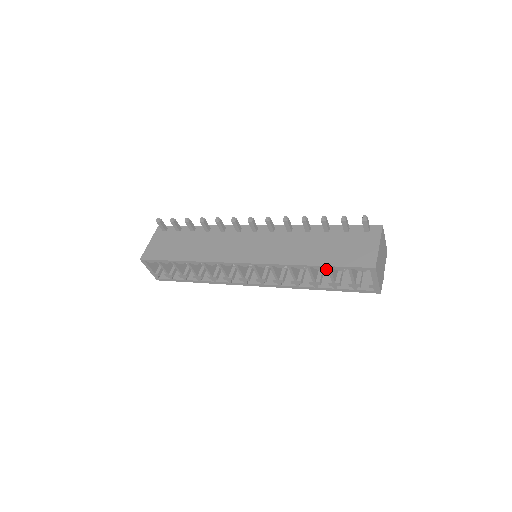
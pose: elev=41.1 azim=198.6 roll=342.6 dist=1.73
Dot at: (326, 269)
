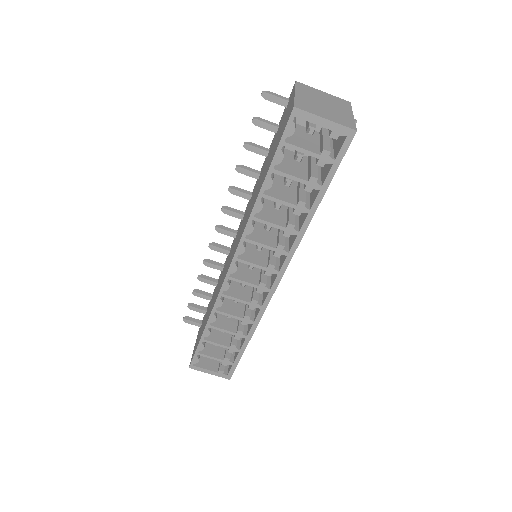
Dot at: occluded
